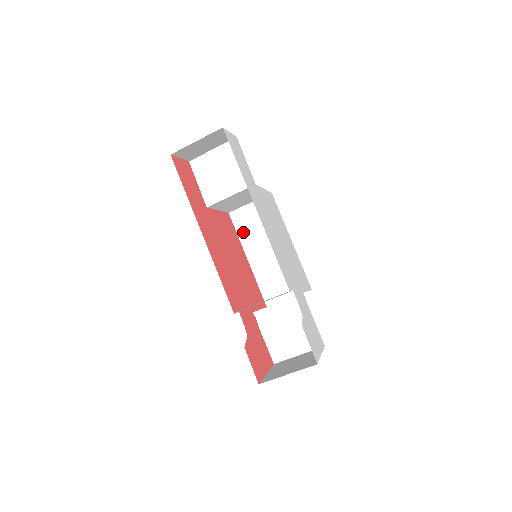
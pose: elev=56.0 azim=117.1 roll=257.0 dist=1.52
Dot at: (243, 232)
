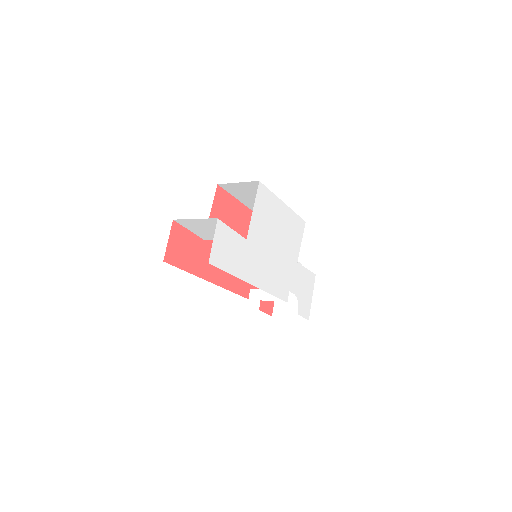
Dot at: (236, 194)
